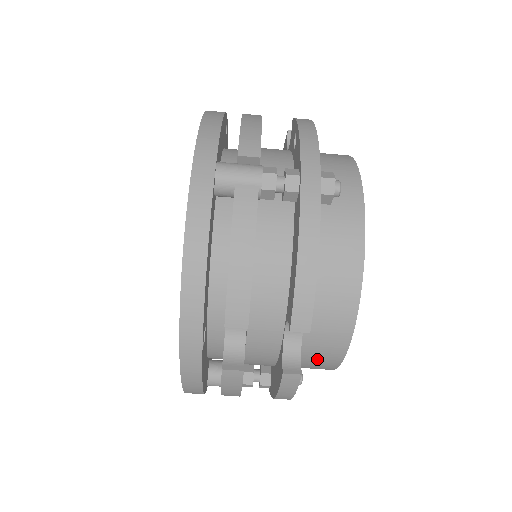
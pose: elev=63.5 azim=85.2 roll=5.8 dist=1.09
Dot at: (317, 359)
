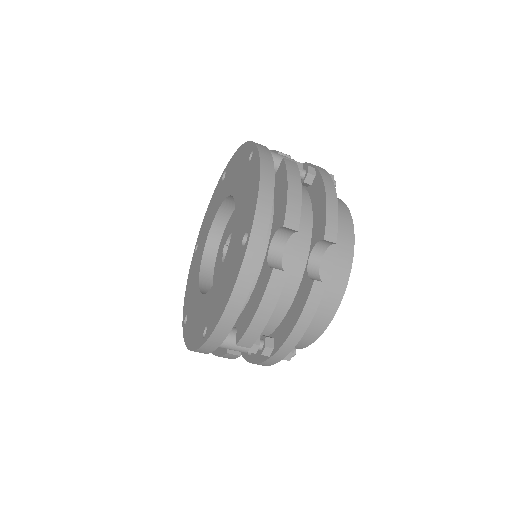
Dot at: (323, 301)
